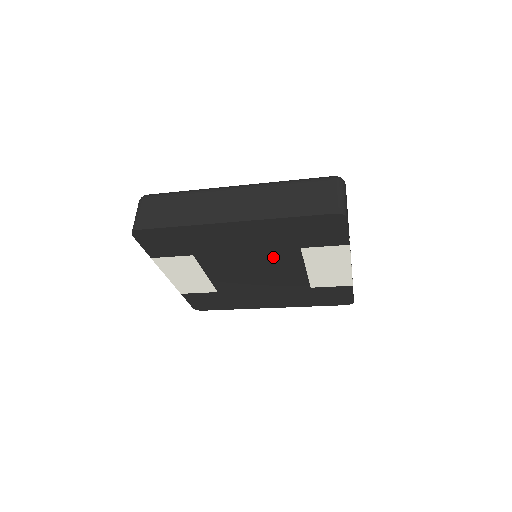
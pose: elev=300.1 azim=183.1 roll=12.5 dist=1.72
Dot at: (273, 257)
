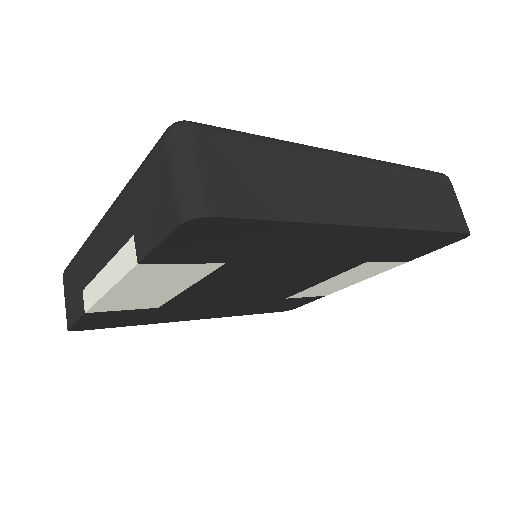
Dot at: (319, 269)
